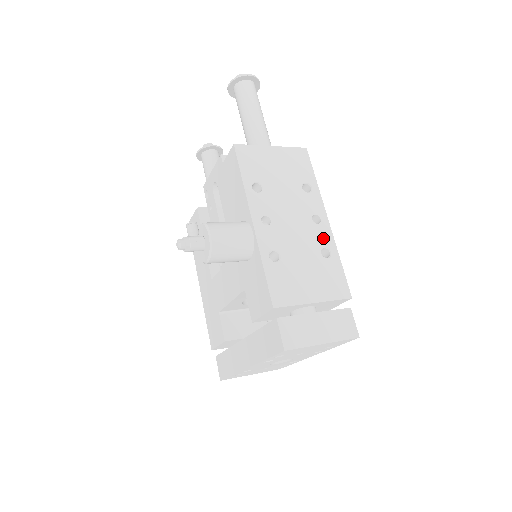
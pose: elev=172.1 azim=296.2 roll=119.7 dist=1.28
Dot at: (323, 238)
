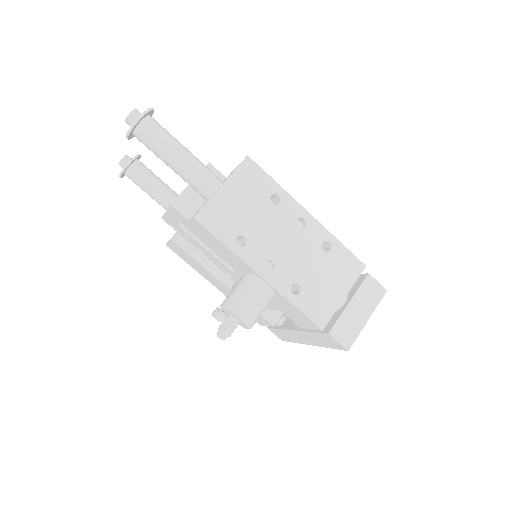
Dot at: (317, 236)
